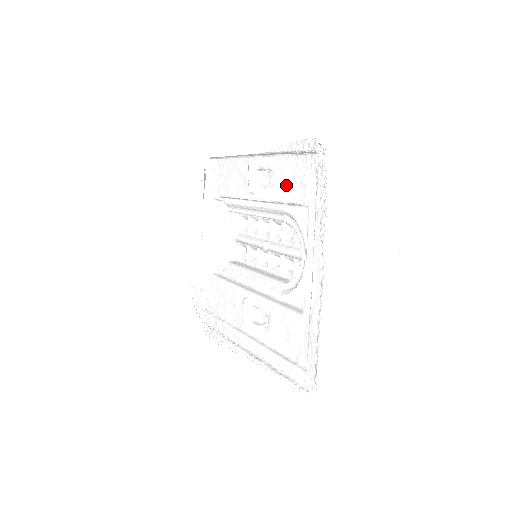
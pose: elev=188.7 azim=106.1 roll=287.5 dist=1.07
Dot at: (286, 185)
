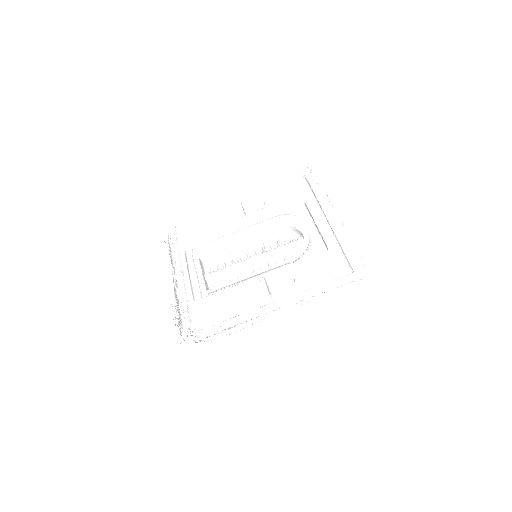
Dot at: (279, 200)
